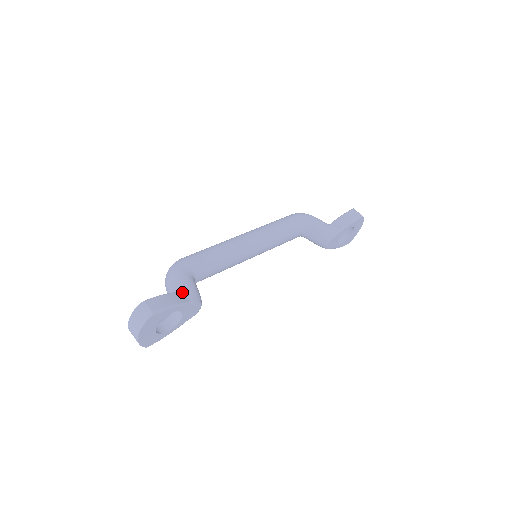
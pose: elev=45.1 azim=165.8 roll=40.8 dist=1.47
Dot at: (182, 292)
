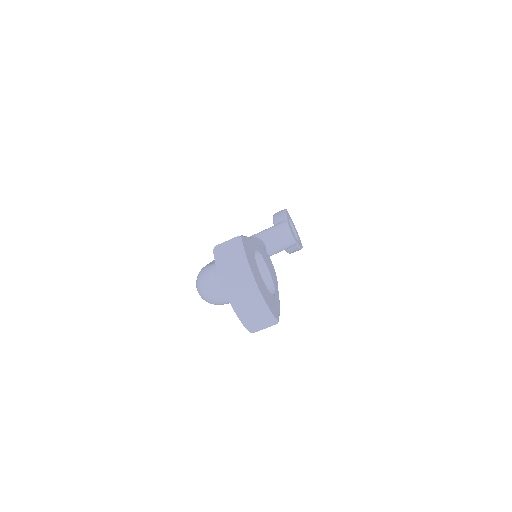
Dot at: occluded
